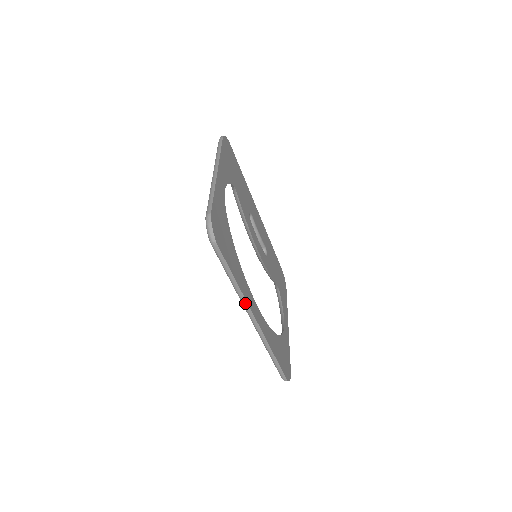
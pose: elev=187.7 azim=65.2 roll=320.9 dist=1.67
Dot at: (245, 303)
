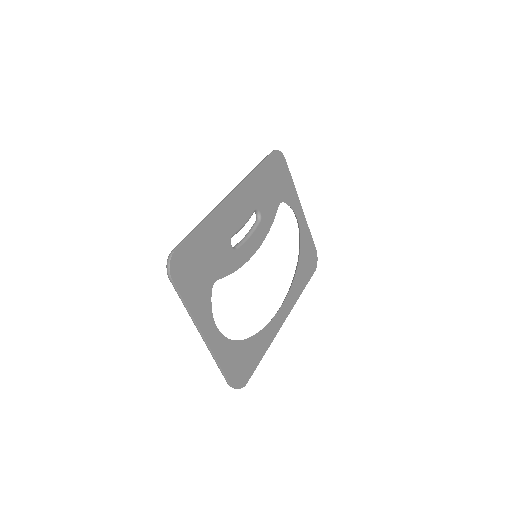
Dot at: (273, 336)
